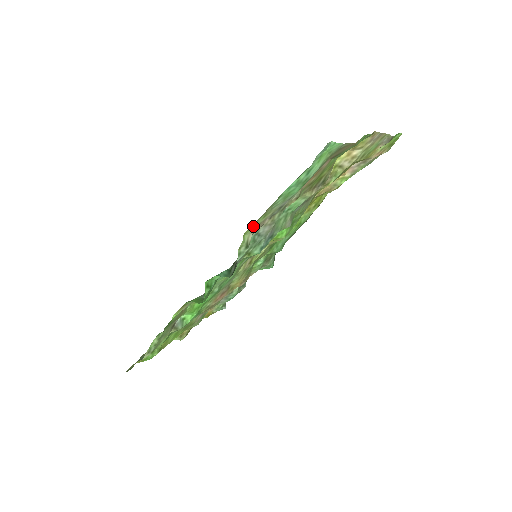
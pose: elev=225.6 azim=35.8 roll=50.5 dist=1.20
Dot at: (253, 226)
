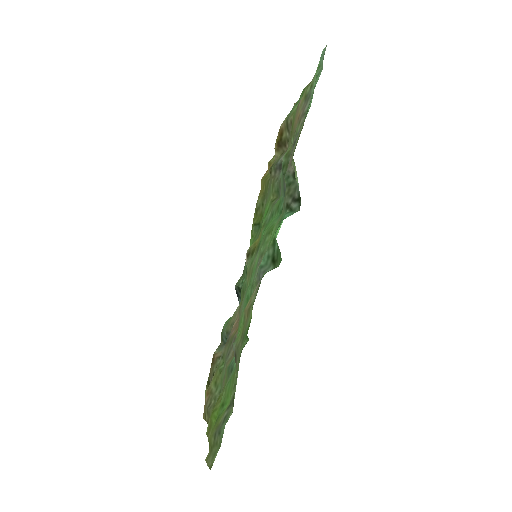
Dot at: (294, 151)
